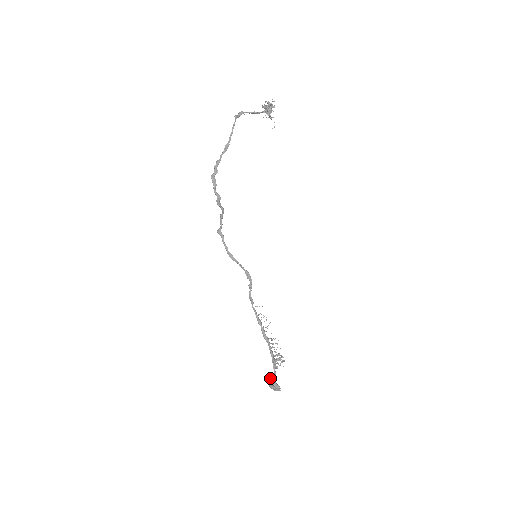
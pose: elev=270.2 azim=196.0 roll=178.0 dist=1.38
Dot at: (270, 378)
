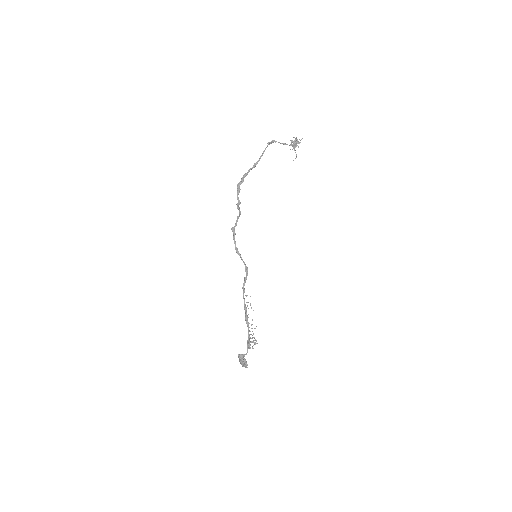
Dot at: (242, 355)
